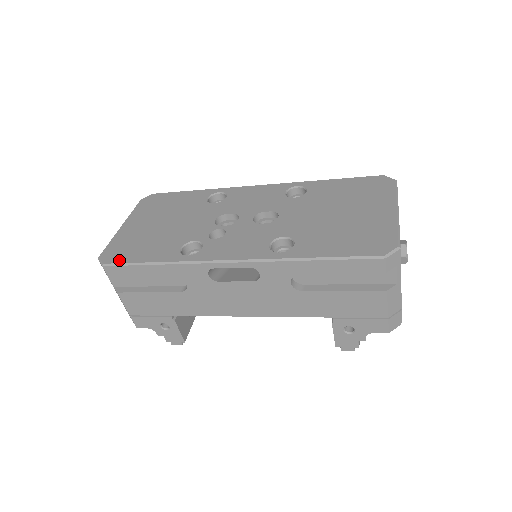
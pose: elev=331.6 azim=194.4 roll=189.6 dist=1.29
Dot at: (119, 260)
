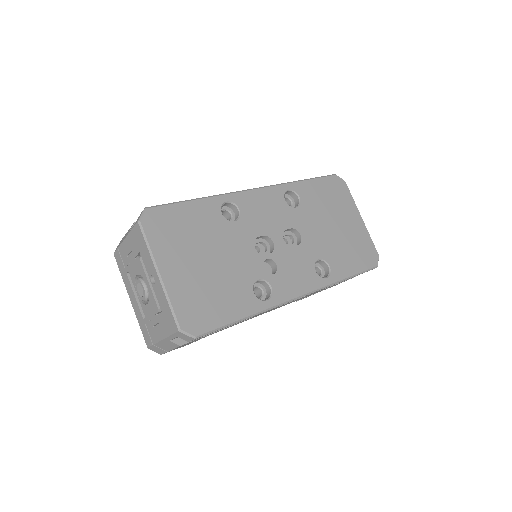
Dot at: (209, 326)
